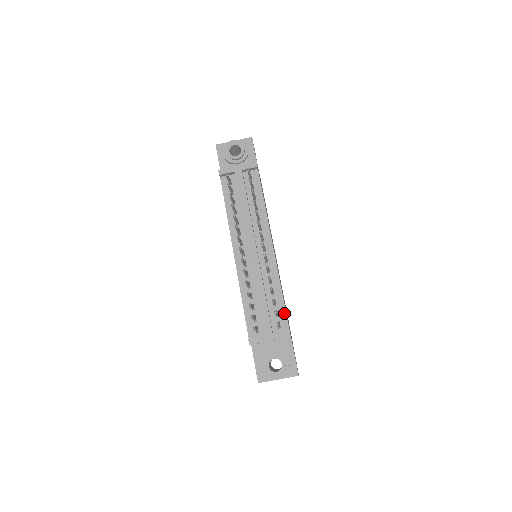
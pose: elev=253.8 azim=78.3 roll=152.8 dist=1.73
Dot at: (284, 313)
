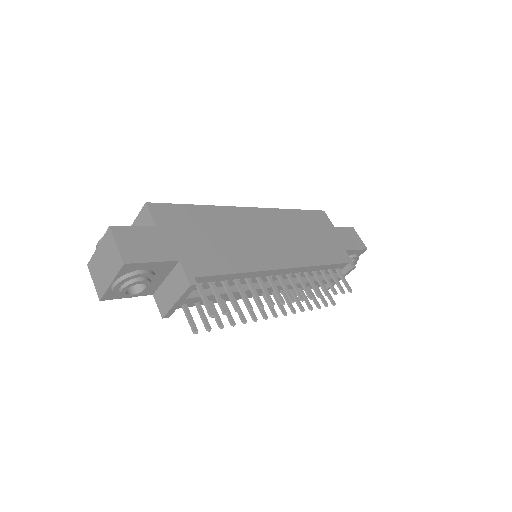
Dot at: (336, 265)
